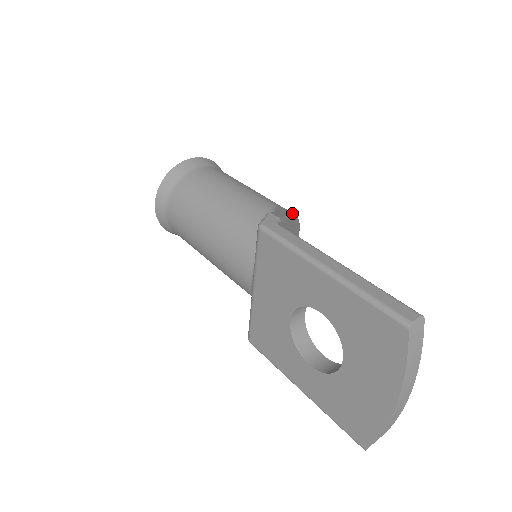
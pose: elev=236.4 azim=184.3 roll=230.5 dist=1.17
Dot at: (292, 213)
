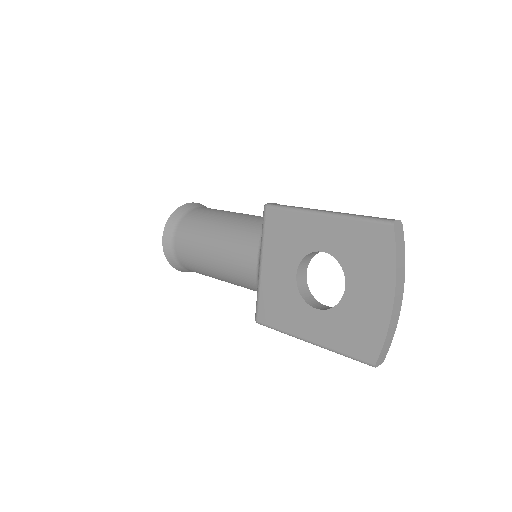
Dot at: occluded
